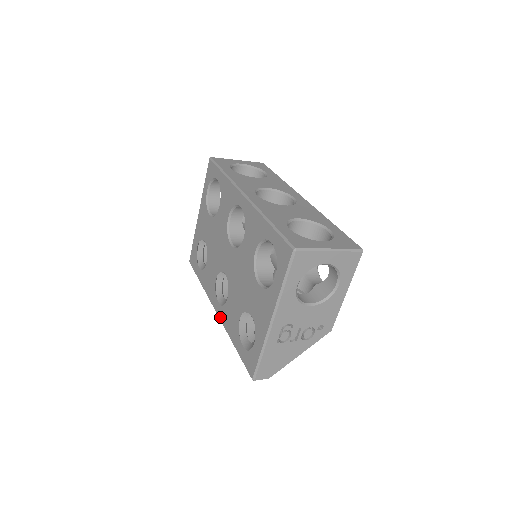
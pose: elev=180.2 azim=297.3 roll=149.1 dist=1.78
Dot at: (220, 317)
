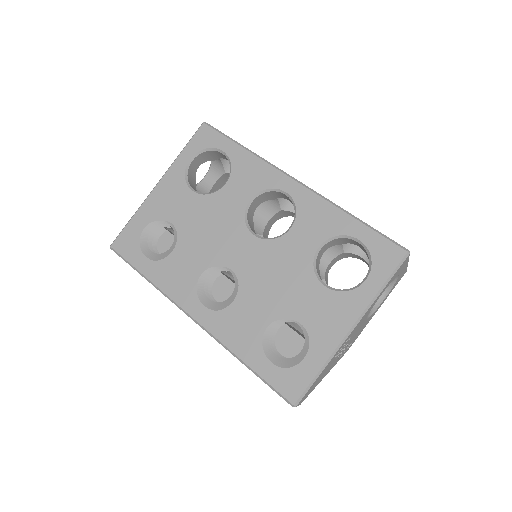
Dot at: (207, 326)
